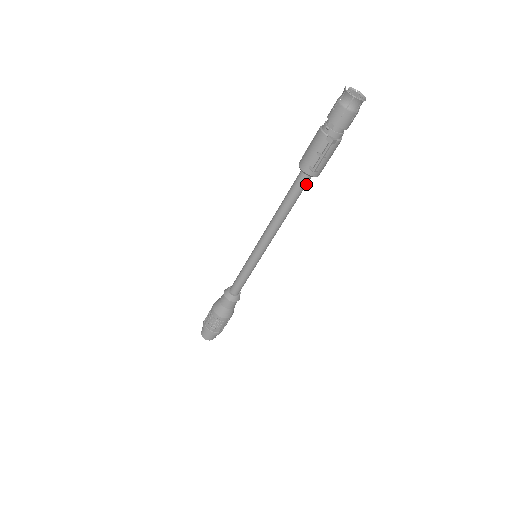
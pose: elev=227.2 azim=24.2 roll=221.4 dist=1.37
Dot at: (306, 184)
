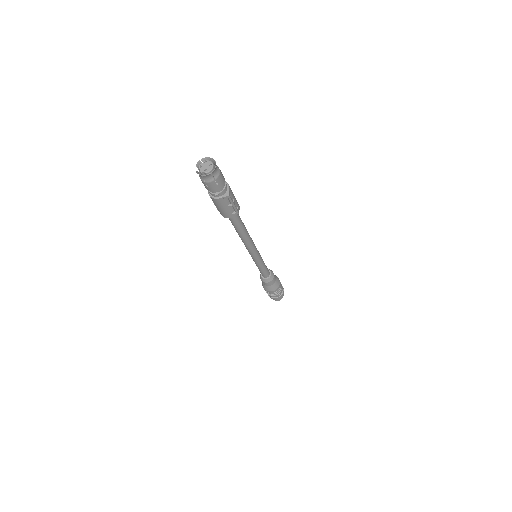
Dot at: (238, 214)
